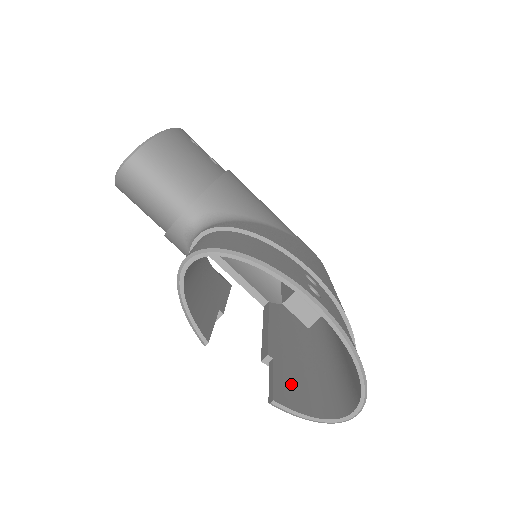
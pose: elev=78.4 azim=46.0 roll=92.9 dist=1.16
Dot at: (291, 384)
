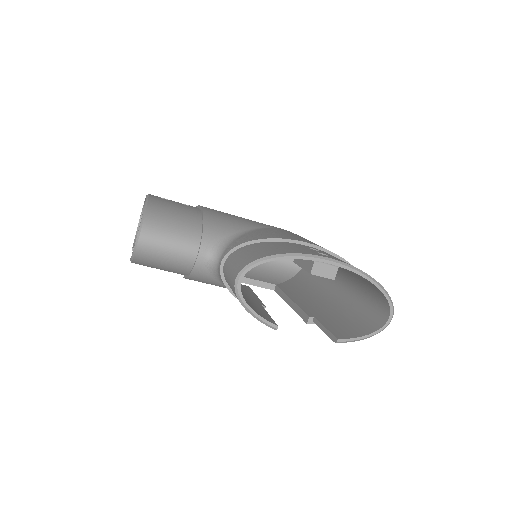
Dot at: (338, 325)
